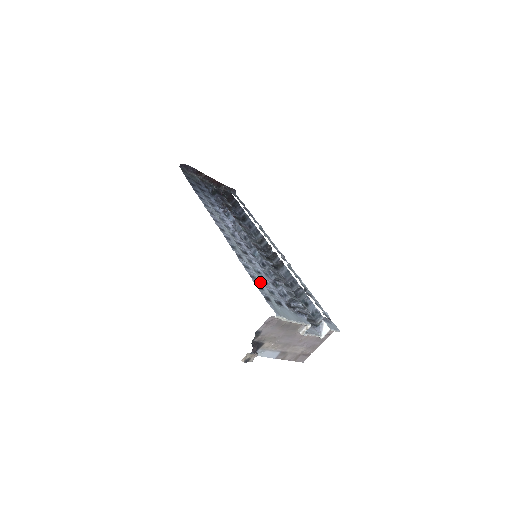
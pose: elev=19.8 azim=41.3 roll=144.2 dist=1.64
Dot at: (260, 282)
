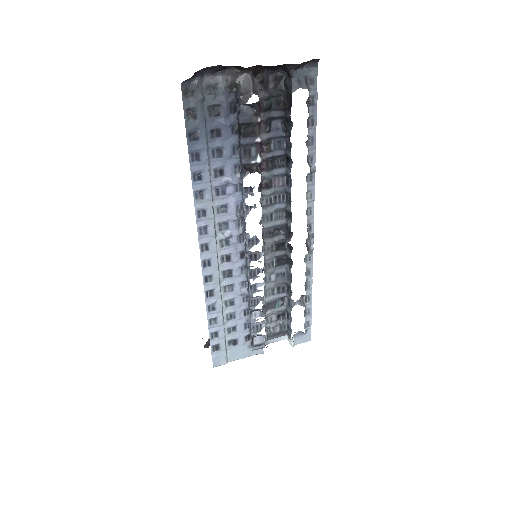
Dot at: (220, 325)
